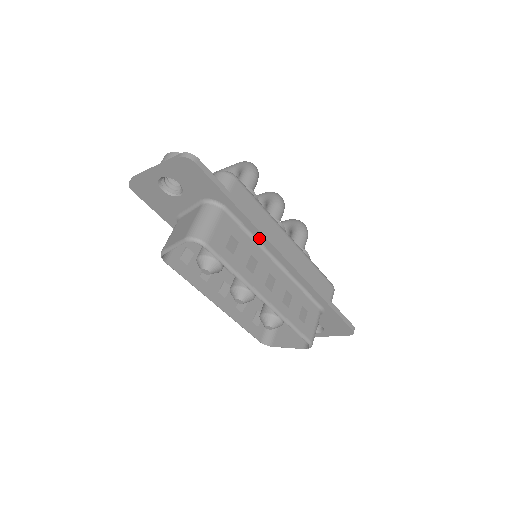
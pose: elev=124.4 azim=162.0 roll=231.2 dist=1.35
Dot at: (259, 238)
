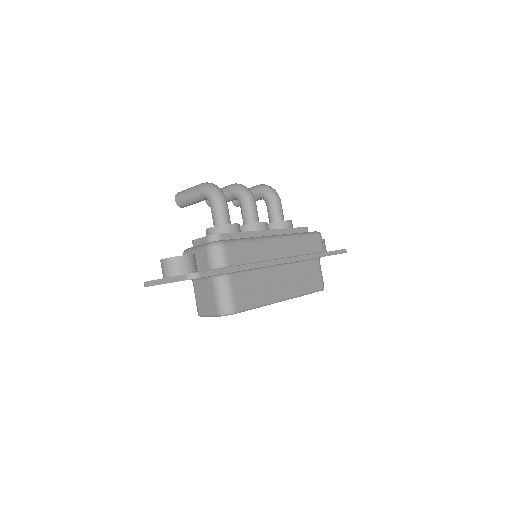
Dot at: (261, 267)
